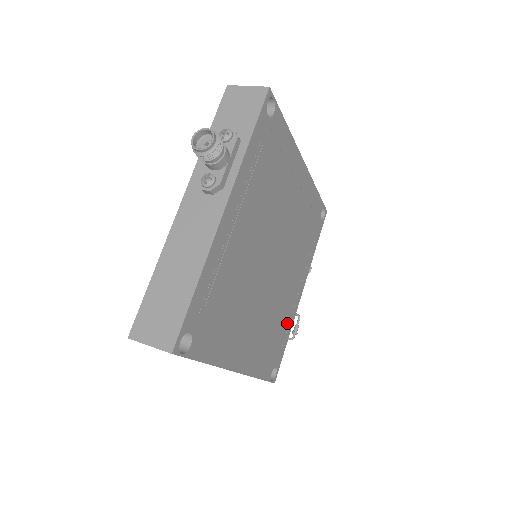
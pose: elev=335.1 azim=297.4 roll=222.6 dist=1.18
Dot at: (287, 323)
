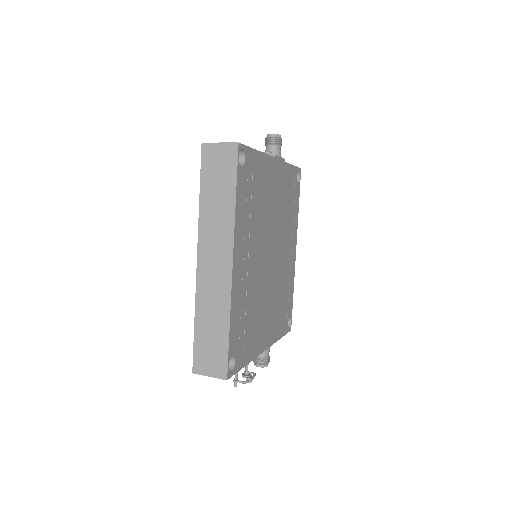
Dot at: (253, 344)
